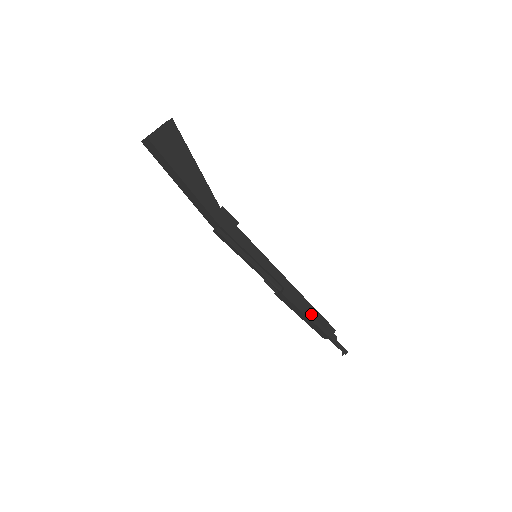
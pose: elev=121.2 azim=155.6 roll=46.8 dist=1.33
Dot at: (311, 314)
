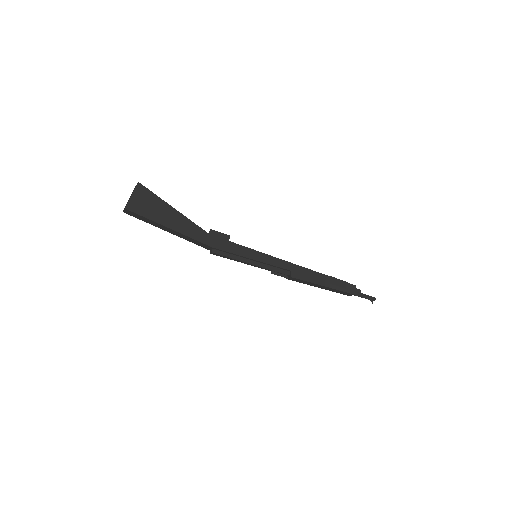
Dot at: (326, 282)
